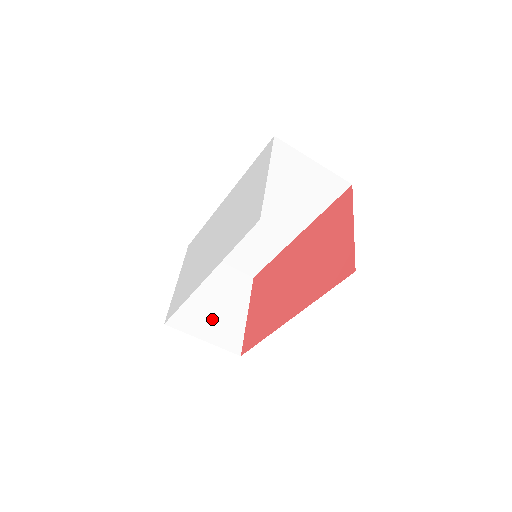
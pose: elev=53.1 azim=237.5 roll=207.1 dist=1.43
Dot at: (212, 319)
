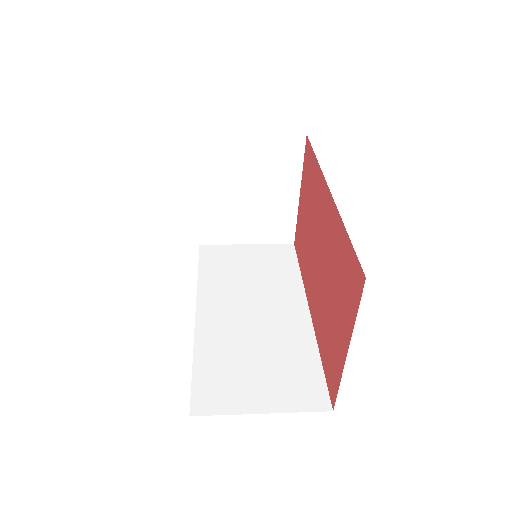
Dot at: (252, 219)
